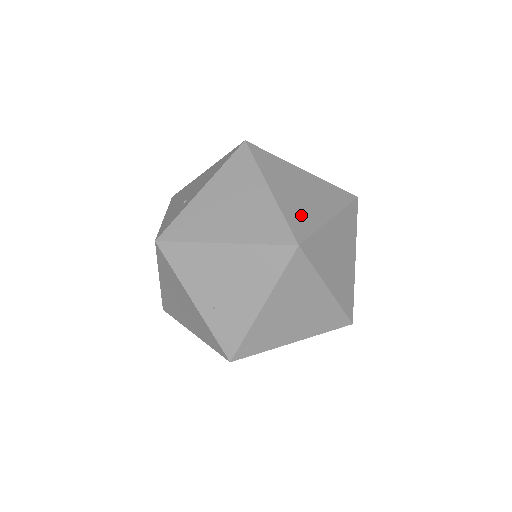
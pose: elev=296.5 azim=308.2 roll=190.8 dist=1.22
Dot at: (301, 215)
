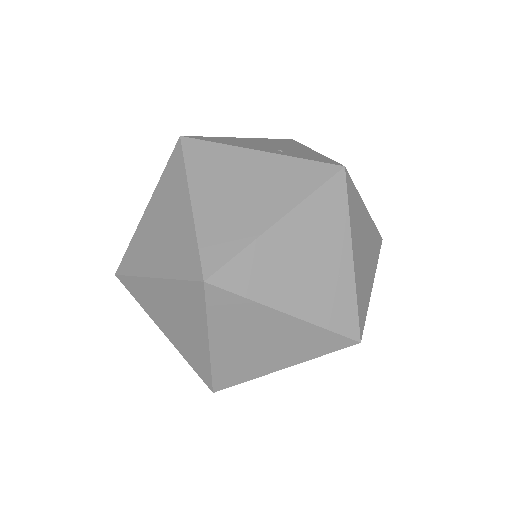
Dot at: occluded
